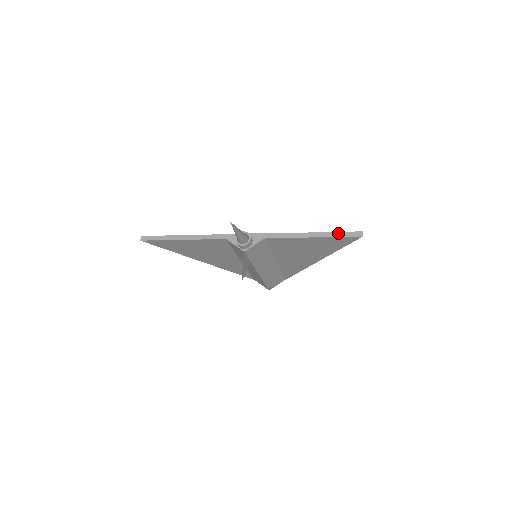
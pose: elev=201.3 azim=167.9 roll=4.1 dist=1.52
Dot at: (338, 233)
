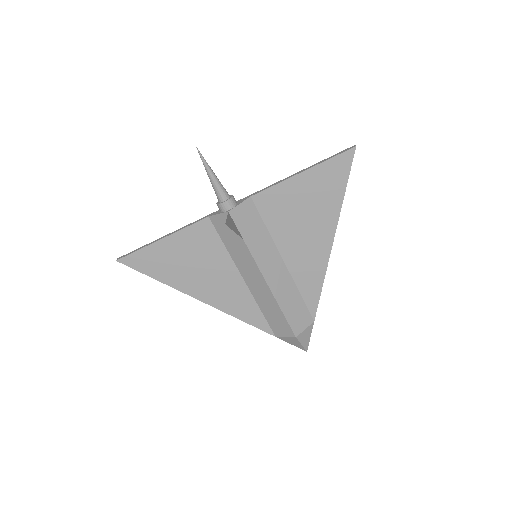
Dot at: (329, 158)
